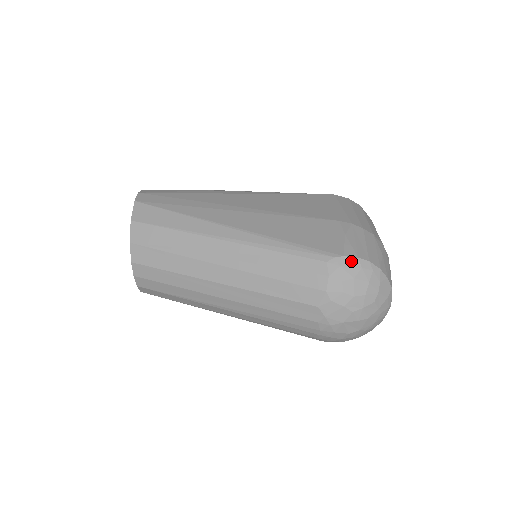
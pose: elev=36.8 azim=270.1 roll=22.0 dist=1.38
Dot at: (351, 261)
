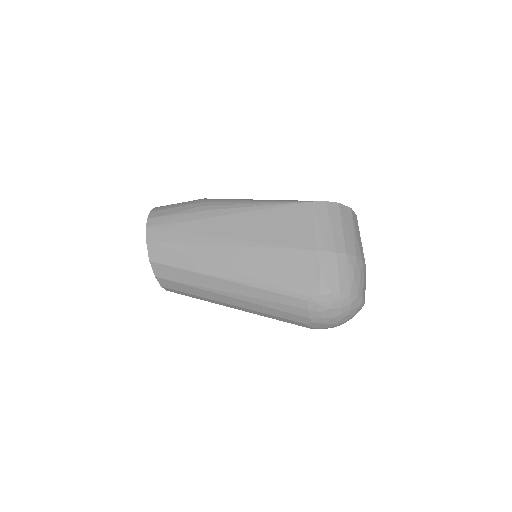
Dot at: (325, 298)
